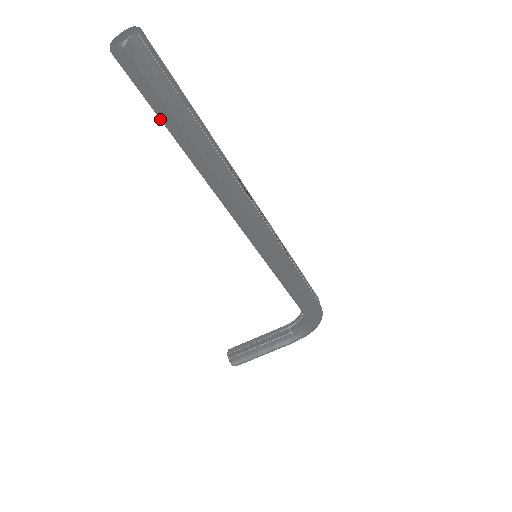
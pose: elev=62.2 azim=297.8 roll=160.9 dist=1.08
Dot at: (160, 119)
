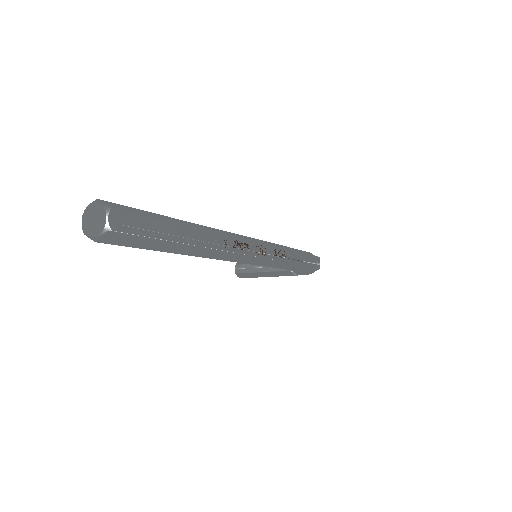
Dot at: occluded
